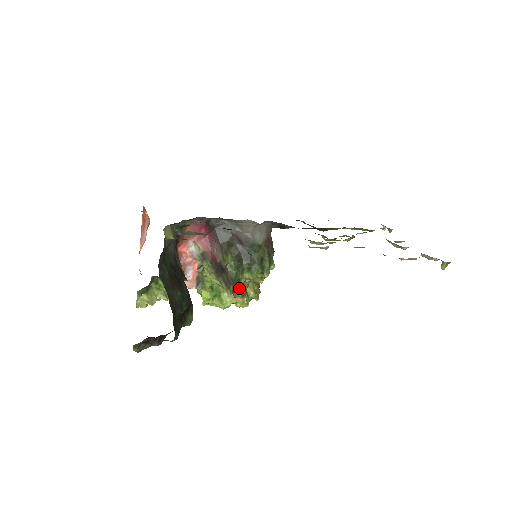
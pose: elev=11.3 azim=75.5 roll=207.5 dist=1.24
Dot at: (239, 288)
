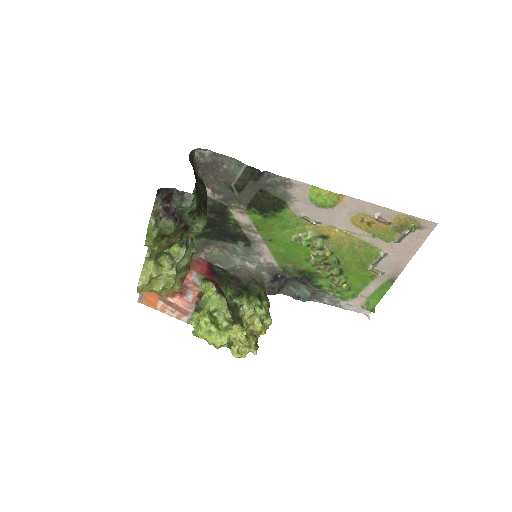
Dot at: (238, 319)
